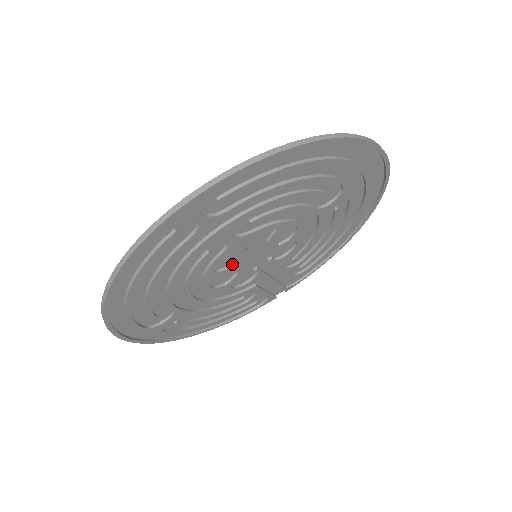
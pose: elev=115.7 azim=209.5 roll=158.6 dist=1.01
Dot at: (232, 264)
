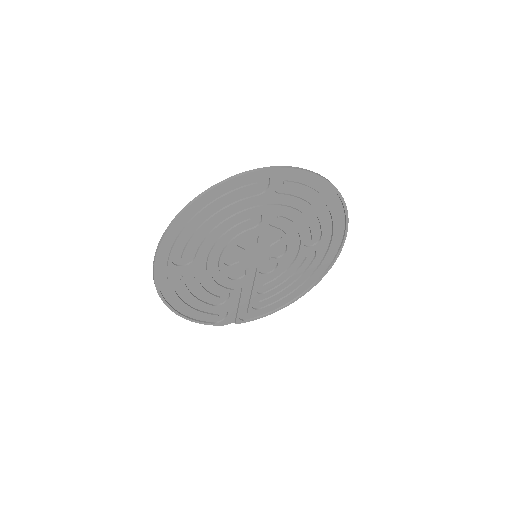
Dot at: (244, 249)
